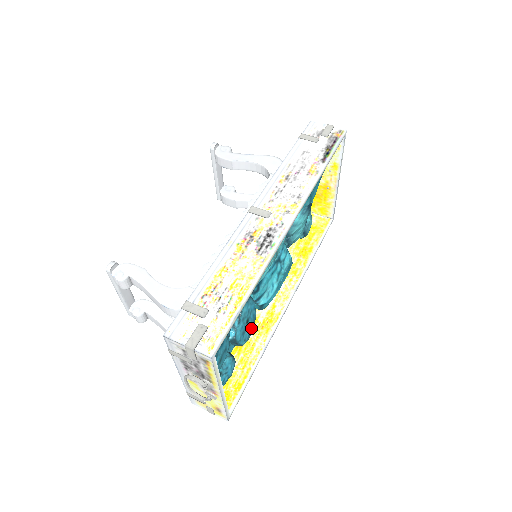
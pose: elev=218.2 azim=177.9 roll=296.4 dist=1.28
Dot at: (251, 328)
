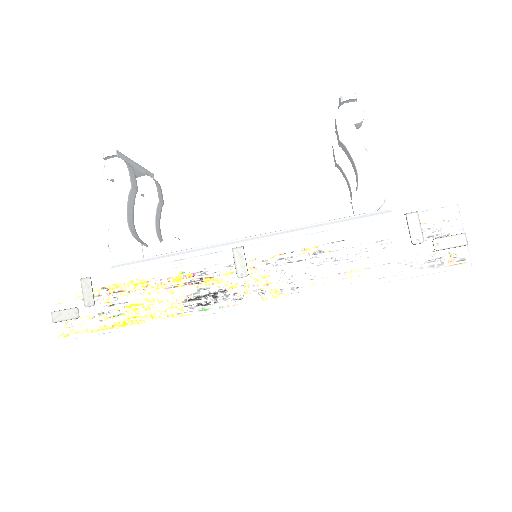
Dot at: occluded
